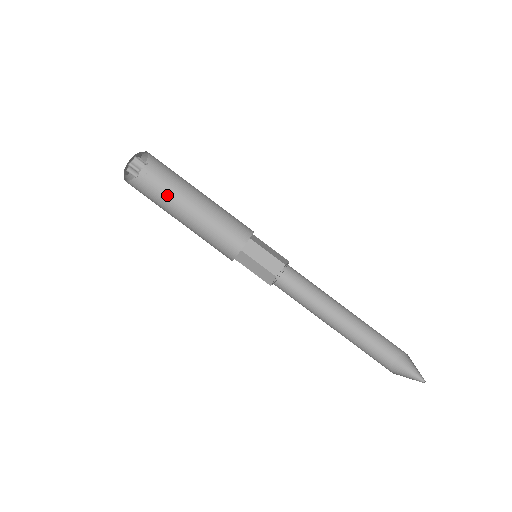
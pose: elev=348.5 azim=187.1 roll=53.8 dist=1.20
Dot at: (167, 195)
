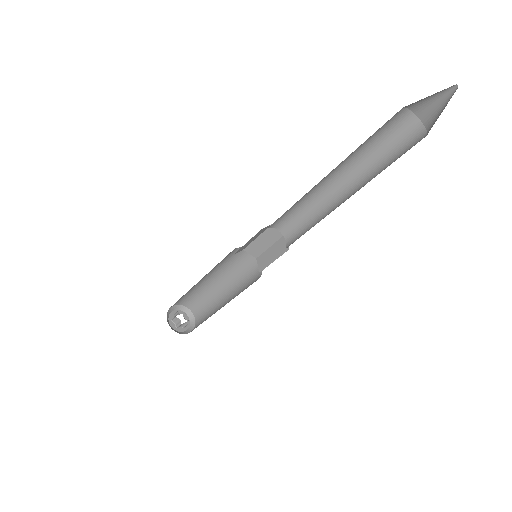
Dot at: (211, 314)
